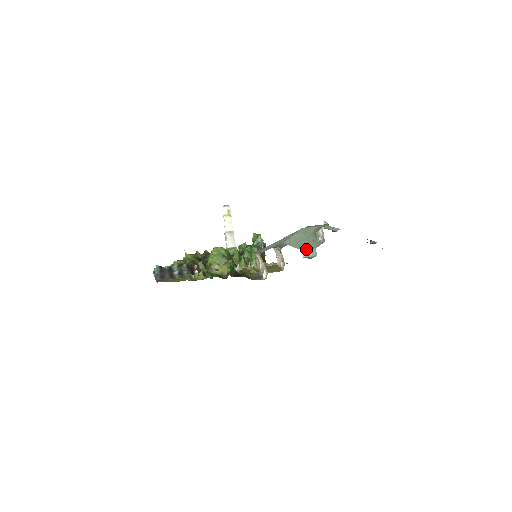
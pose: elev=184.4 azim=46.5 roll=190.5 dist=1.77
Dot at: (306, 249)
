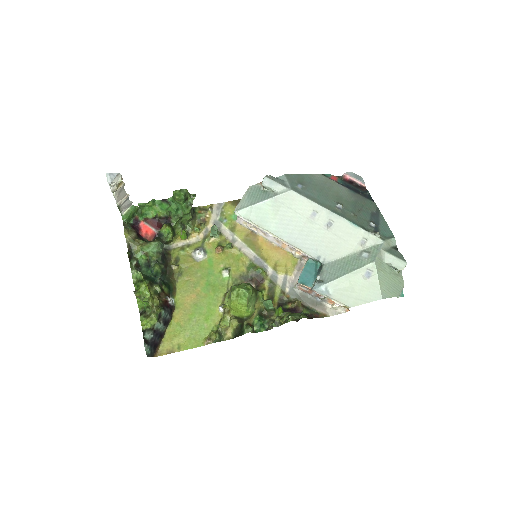
Dot at: occluded
